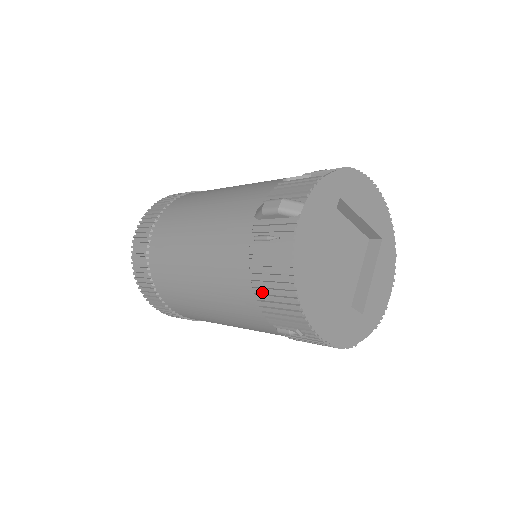
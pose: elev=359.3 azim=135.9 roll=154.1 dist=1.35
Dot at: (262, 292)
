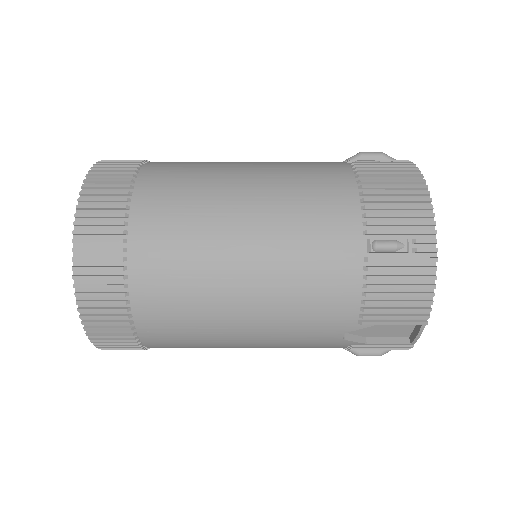
Dot at: (373, 191)
